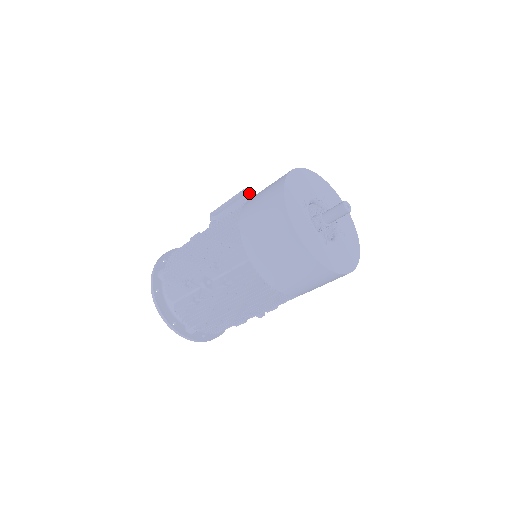
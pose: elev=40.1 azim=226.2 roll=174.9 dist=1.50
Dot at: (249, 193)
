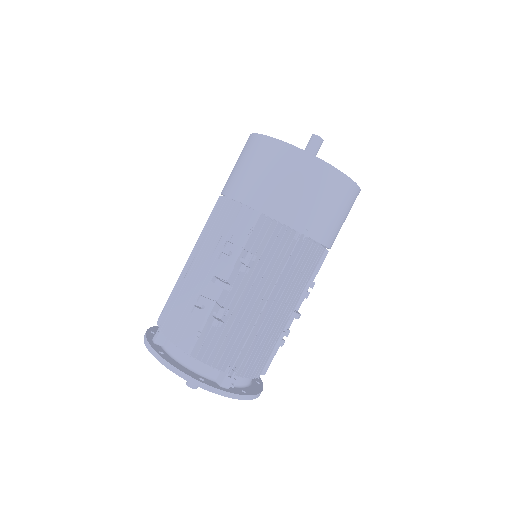
Dot at: occluded
